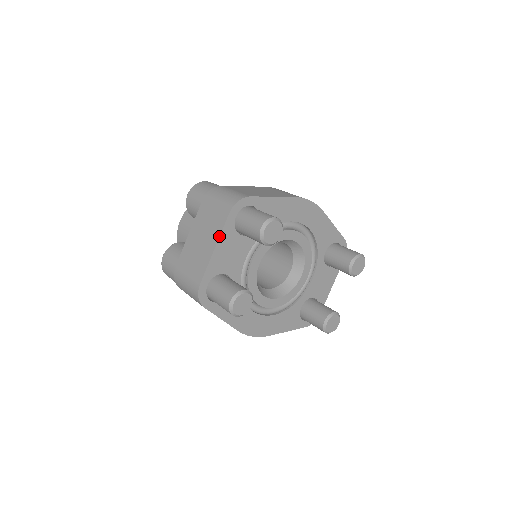
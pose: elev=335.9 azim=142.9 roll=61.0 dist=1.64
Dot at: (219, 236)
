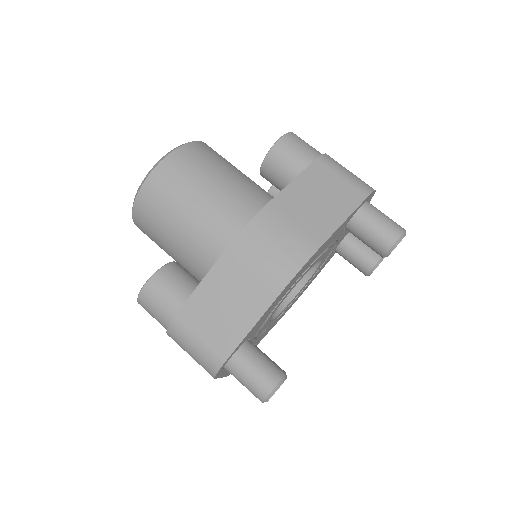
Dot at: occluded
